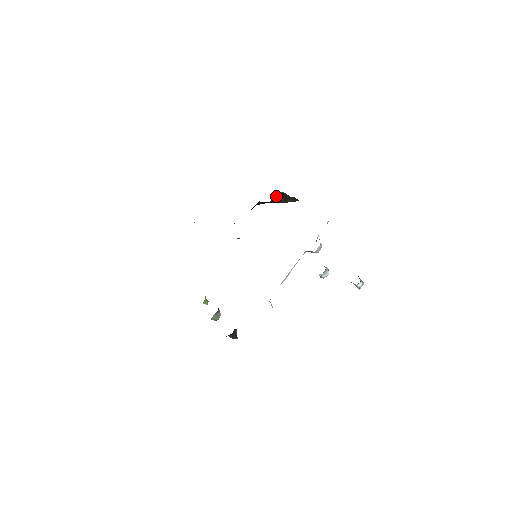
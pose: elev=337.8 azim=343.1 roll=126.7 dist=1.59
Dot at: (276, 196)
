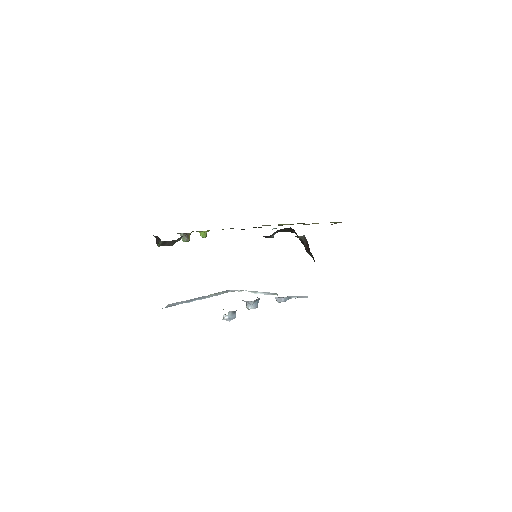
Dot at: (304, 239)
